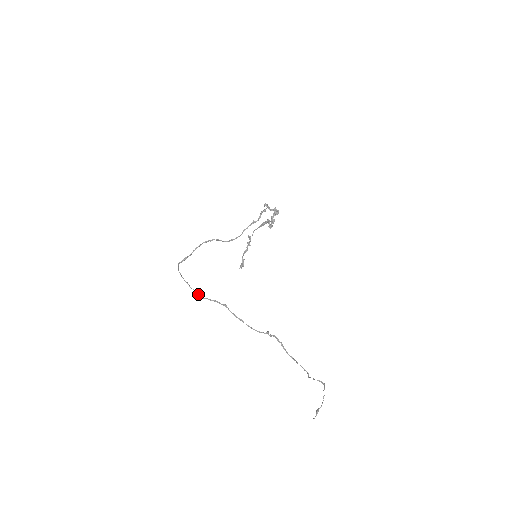
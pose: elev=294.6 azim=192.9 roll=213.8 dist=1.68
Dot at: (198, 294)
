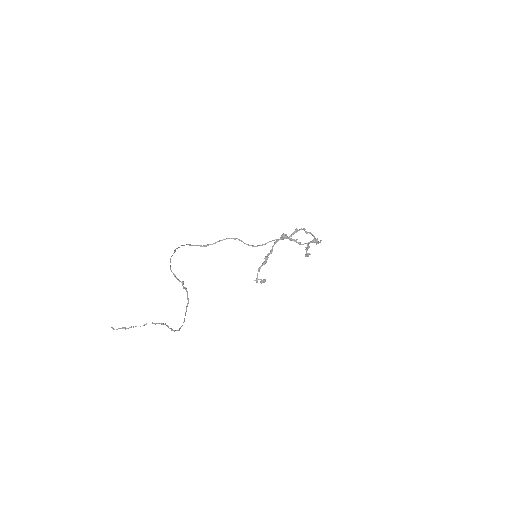
Dot at: occluded
